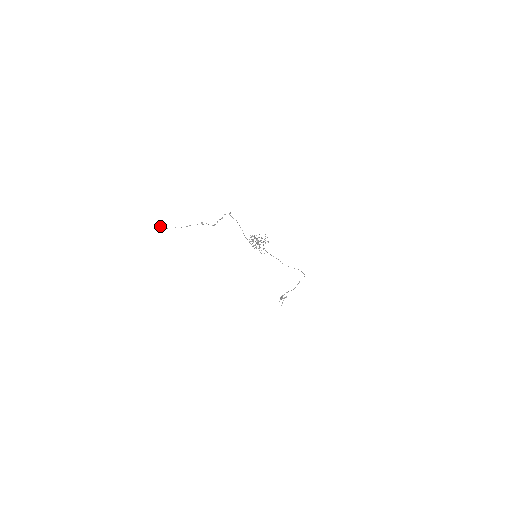
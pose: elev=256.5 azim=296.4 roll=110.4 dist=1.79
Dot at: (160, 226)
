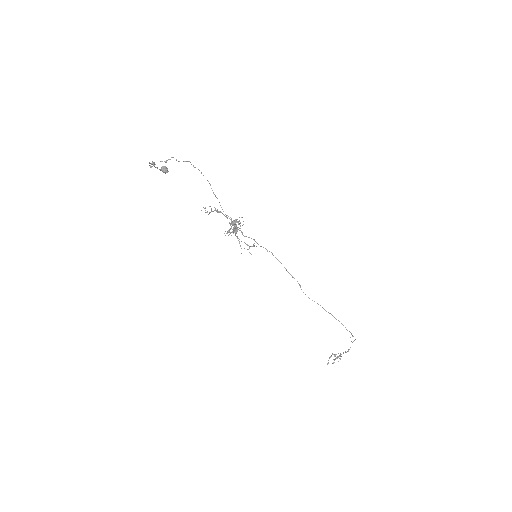
Dot at: (162, 167)
